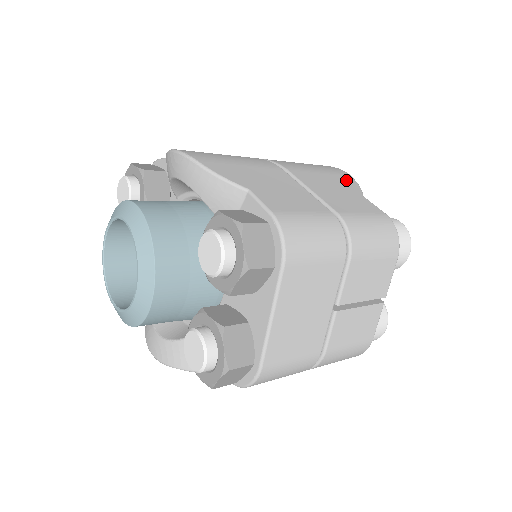
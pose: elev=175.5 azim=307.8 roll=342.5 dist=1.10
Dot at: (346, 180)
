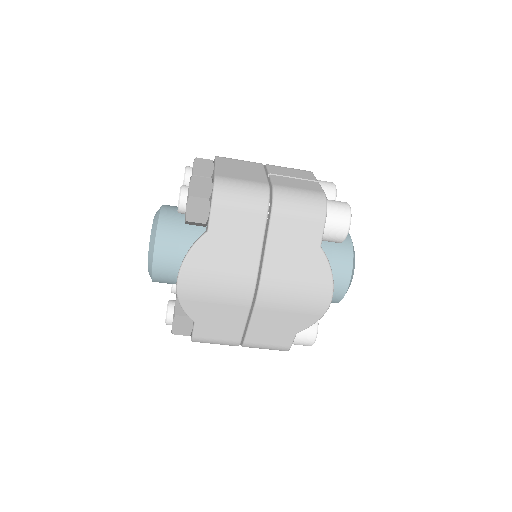
Dot at: occluded
